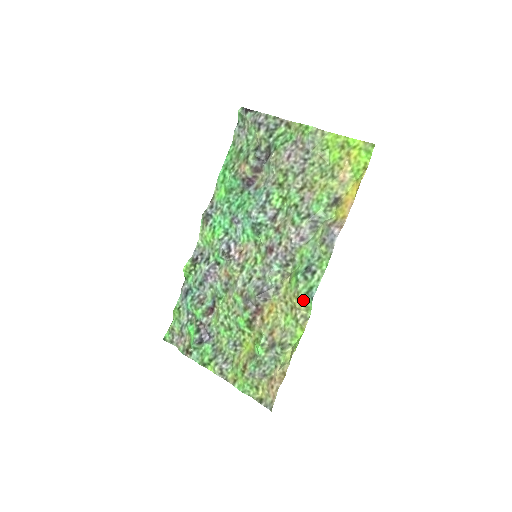
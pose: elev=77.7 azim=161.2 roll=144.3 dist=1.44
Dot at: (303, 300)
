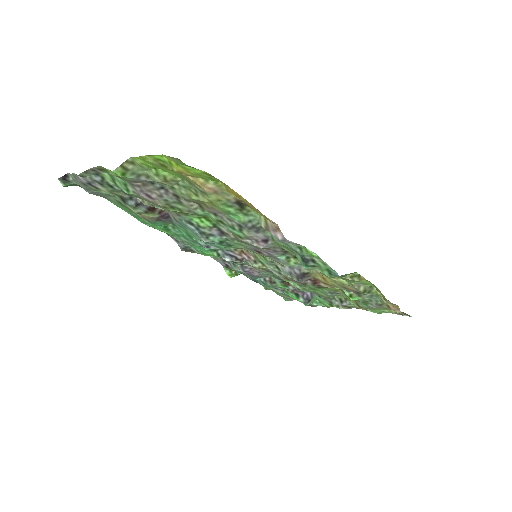
Dot at: occluded
